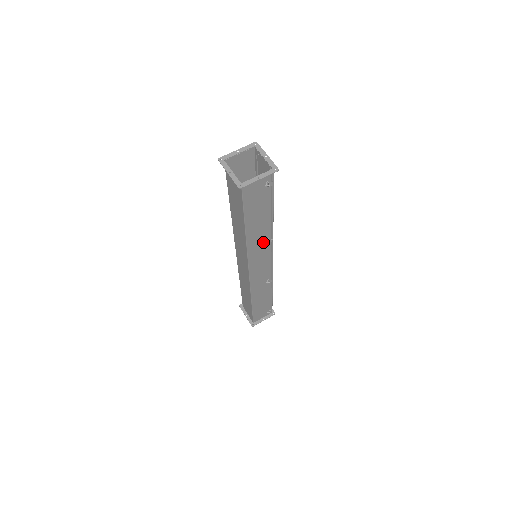
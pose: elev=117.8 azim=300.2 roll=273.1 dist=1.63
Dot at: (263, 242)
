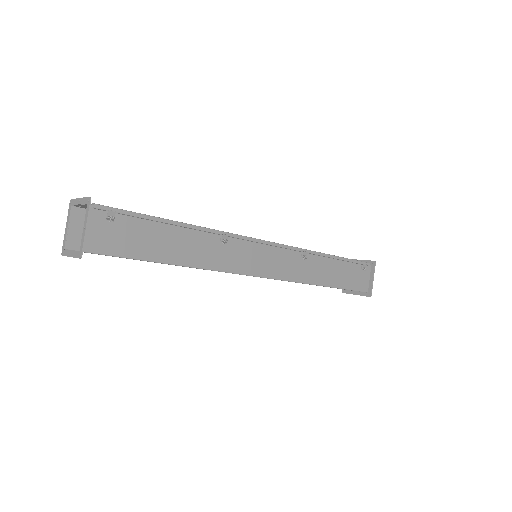
Dot at: (221, 247)
